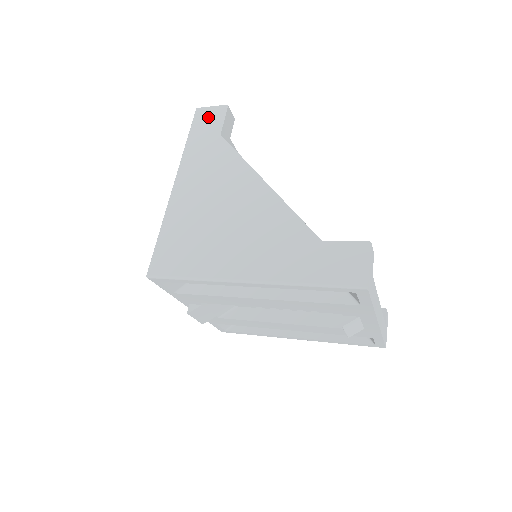
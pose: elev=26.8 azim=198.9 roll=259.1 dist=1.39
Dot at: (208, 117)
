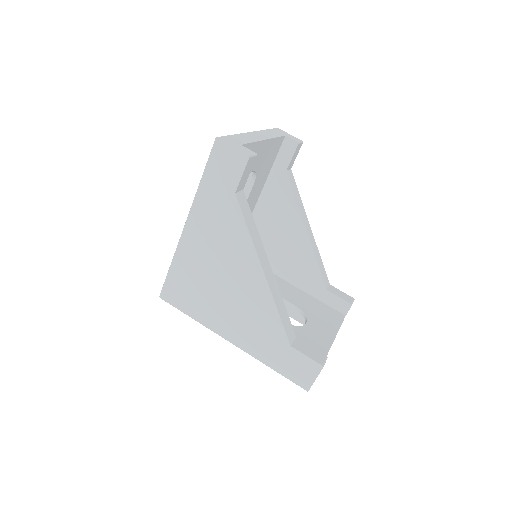
Dot at: (226, 161)
